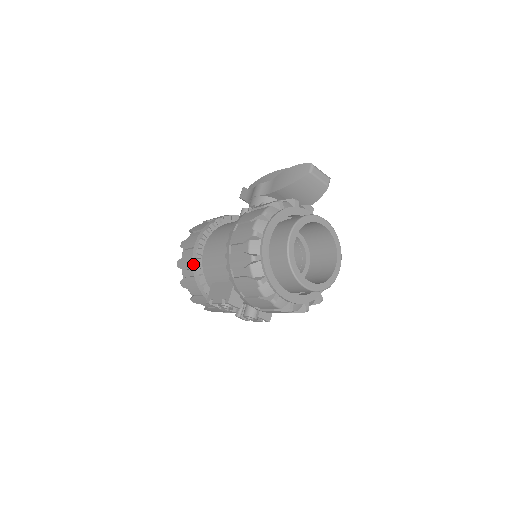
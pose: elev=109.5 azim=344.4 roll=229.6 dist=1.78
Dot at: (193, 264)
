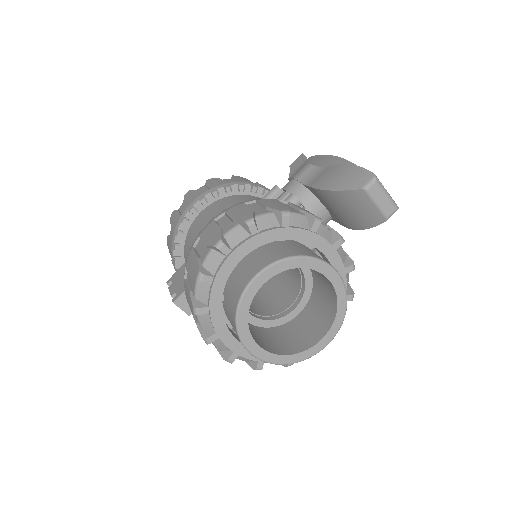
Dot at: (176, 227)
